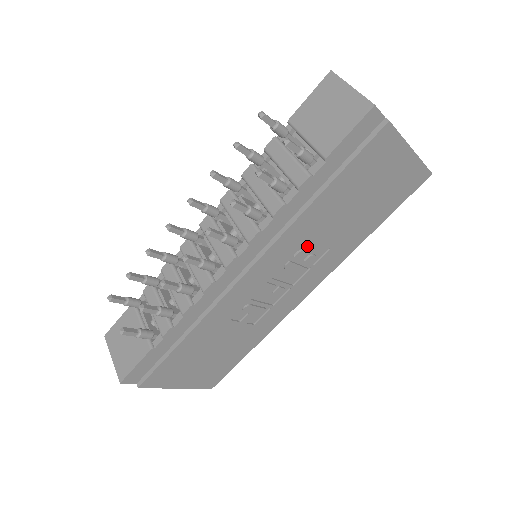
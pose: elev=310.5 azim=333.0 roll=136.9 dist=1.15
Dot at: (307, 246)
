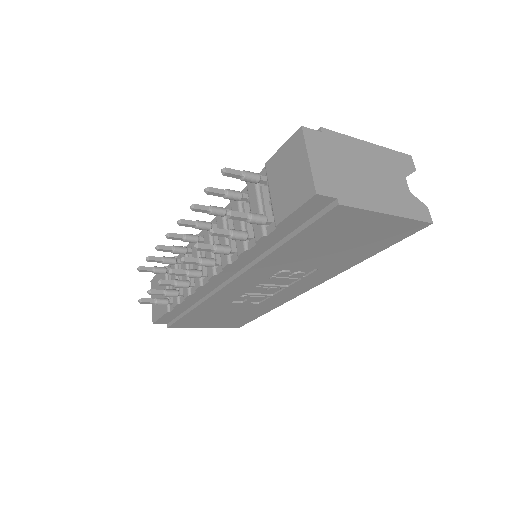
Dot at: (289, 268)
